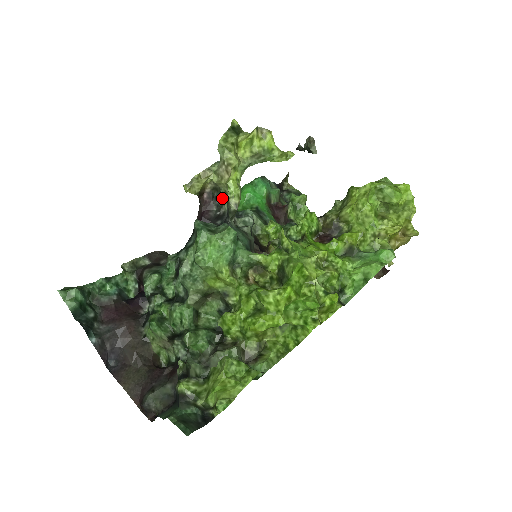
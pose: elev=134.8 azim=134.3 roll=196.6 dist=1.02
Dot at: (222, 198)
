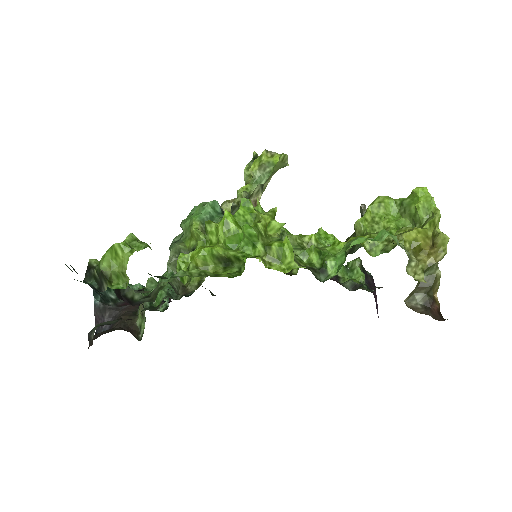
Dot at: occluded
